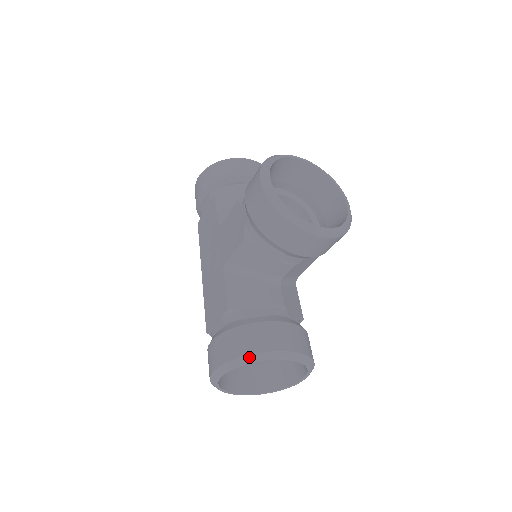
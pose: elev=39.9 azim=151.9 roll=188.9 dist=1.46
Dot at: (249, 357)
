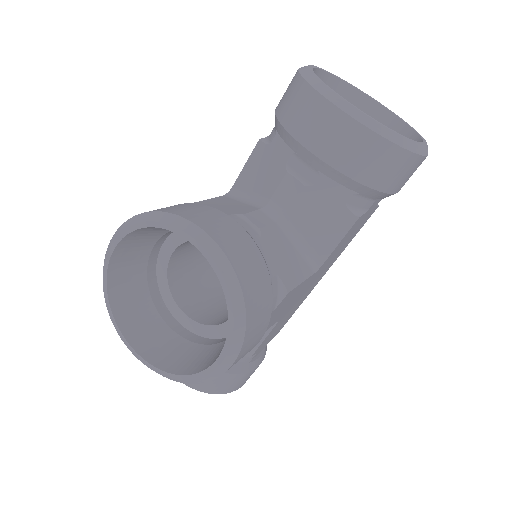
Dot at: occluded
